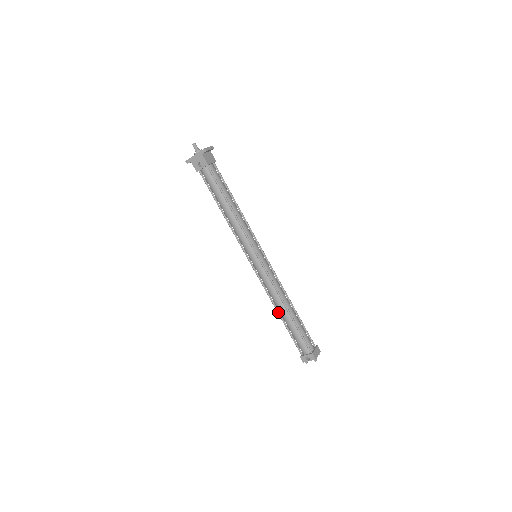
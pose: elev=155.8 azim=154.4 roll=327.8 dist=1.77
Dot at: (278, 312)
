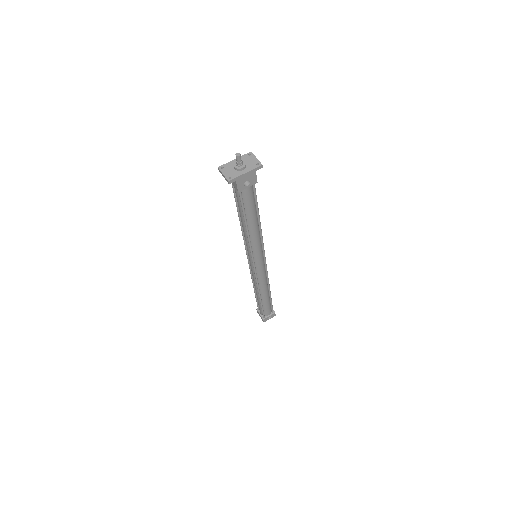
Dot at: (260, 296)
